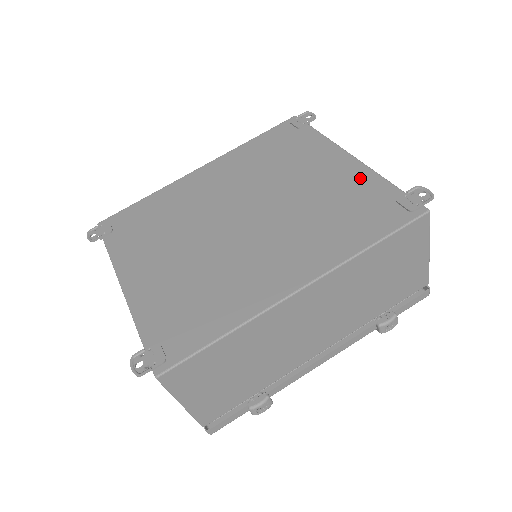
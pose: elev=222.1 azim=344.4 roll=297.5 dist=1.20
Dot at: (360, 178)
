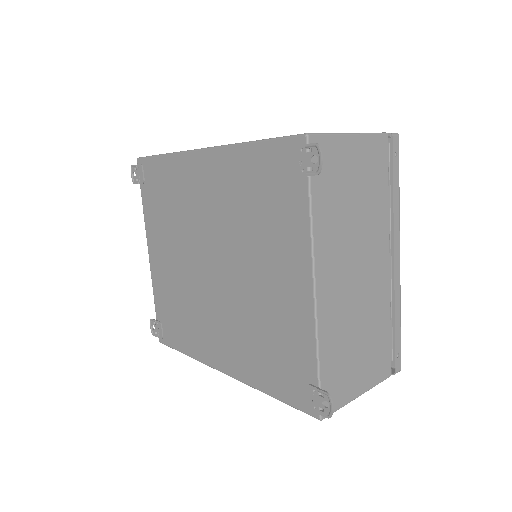
Dot at: (300, 328)
